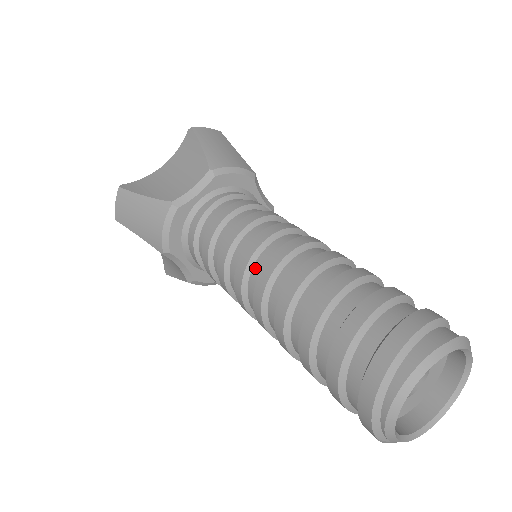
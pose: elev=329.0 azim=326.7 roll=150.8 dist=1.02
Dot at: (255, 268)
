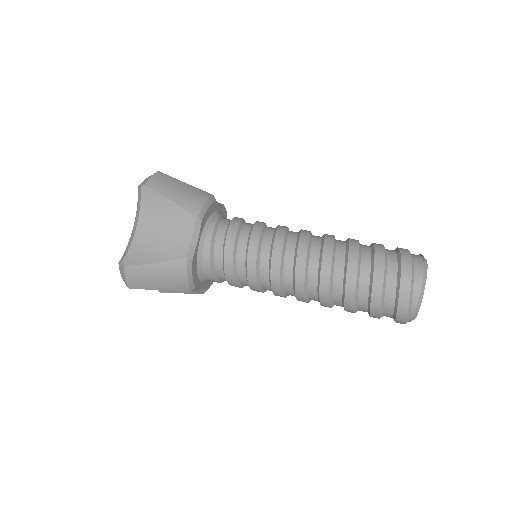
Dot at: (286, 274)
